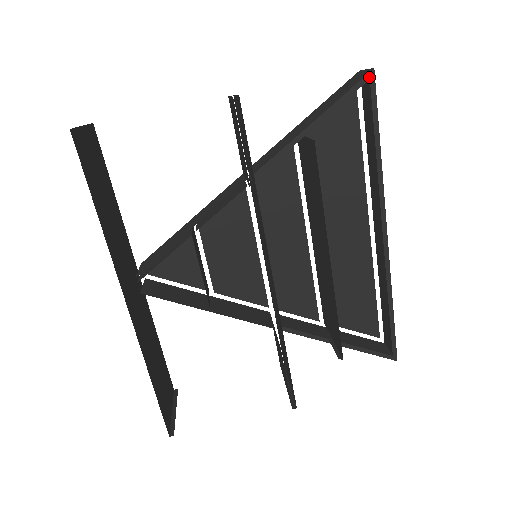
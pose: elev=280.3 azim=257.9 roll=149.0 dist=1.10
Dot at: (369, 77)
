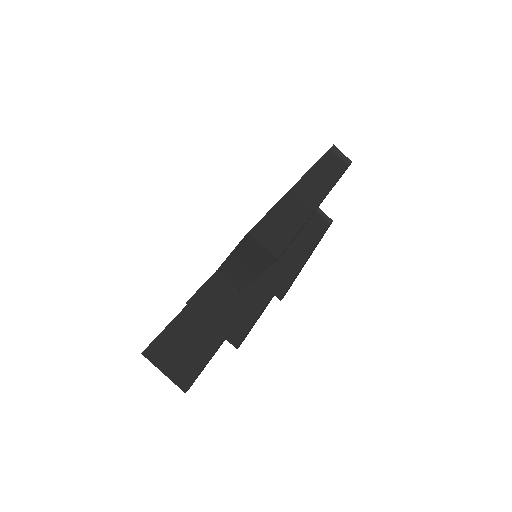
Dot at: occluded
